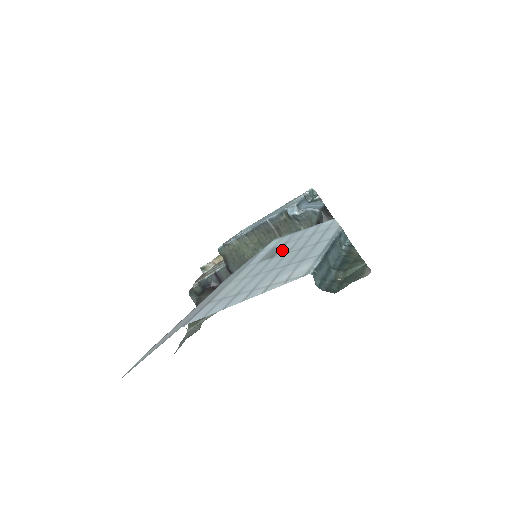
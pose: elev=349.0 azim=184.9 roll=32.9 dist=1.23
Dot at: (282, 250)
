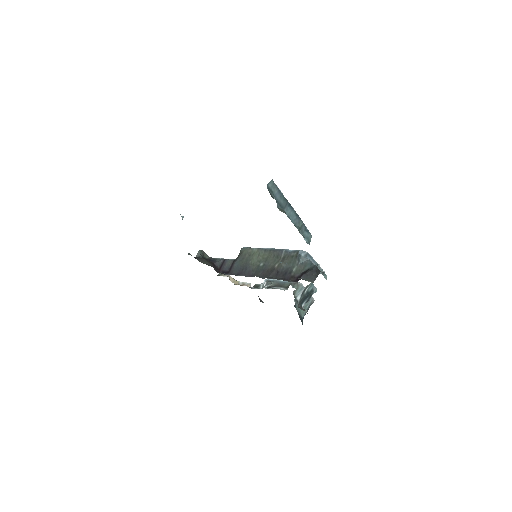
Dot at: occluded
